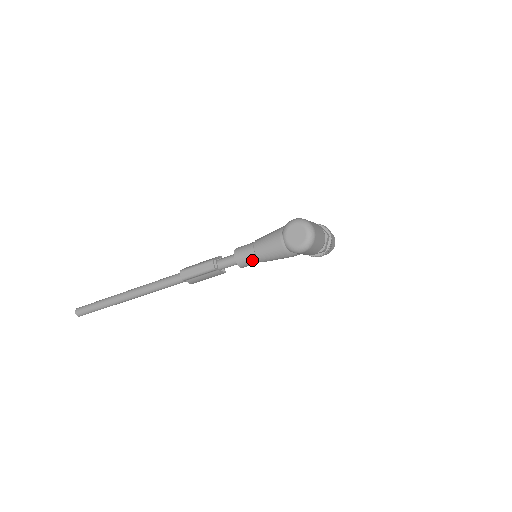
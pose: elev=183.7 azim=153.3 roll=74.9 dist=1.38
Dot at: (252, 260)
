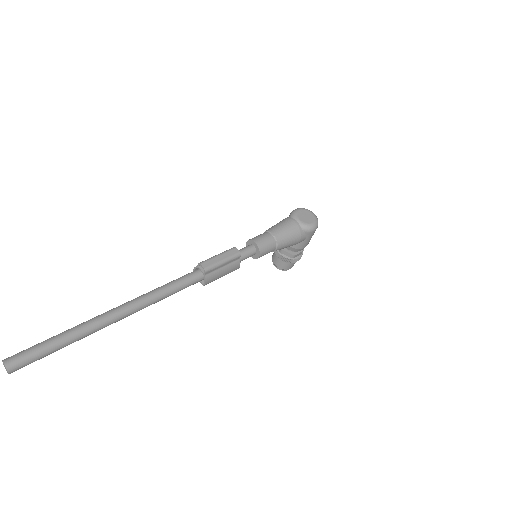
Dot at: (271, 244)
